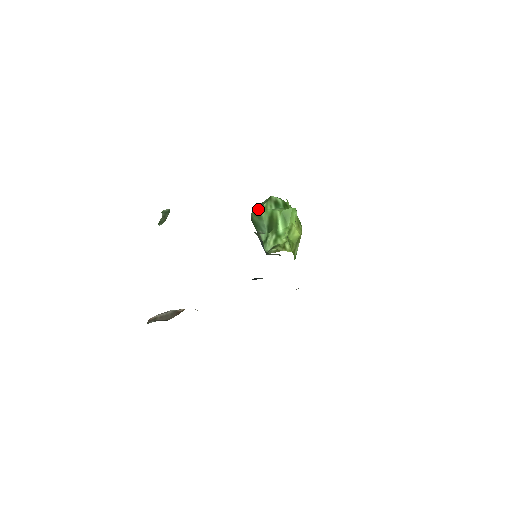
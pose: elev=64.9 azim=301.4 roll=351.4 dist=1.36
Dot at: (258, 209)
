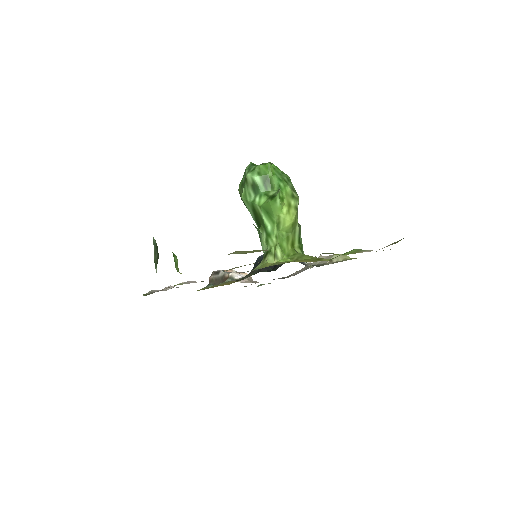
Dot at: (240, 193)
